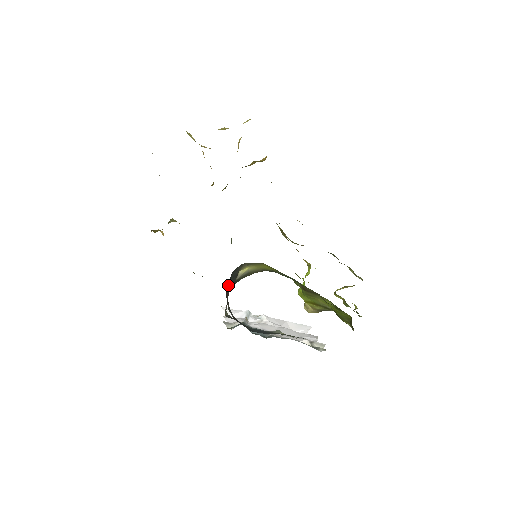
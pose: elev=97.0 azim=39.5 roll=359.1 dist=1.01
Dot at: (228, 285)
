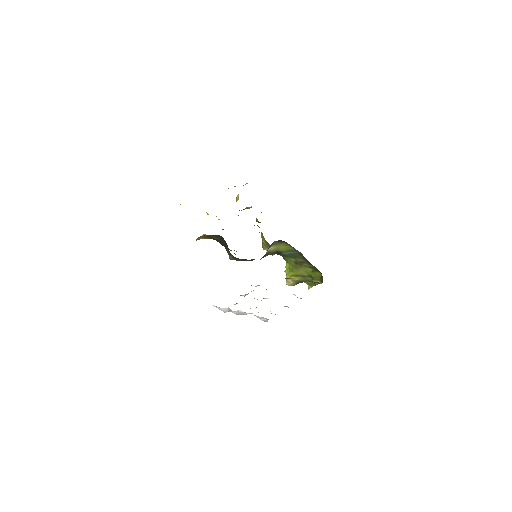
Dot at: occluded
